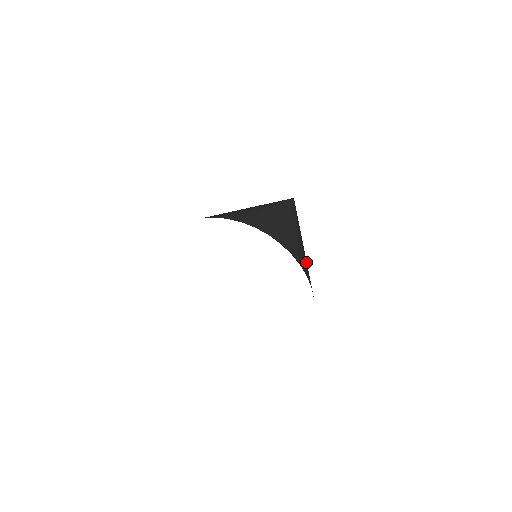
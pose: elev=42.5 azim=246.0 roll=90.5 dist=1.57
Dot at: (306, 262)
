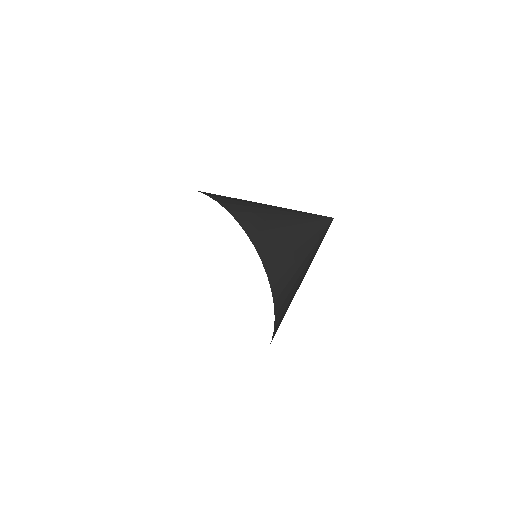
Dot at: (288, 268)
